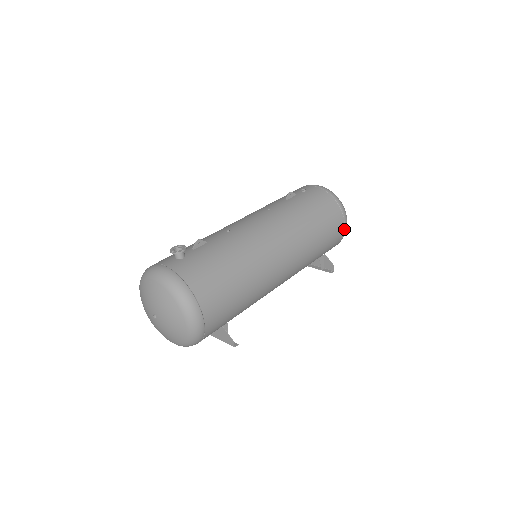
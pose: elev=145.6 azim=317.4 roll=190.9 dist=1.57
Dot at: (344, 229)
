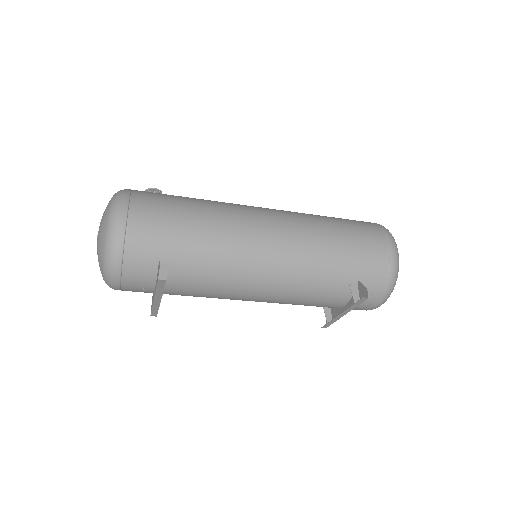
Dot at: (389, 254)
